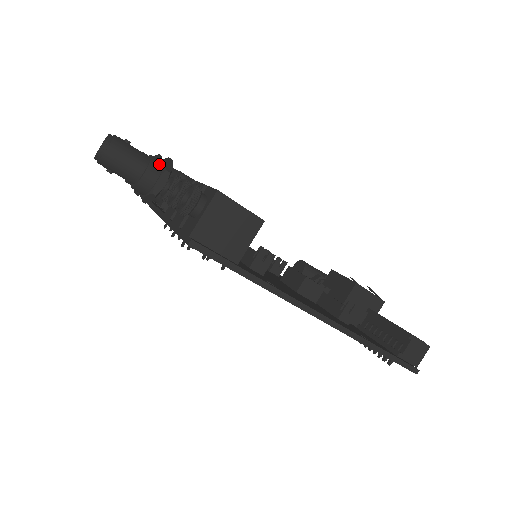
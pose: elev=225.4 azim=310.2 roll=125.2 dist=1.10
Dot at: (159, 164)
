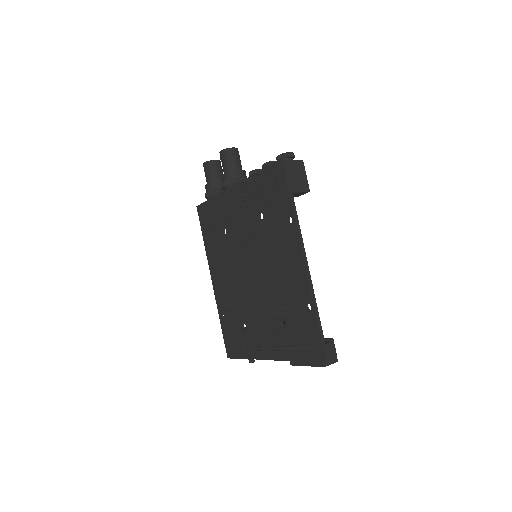
Dot at: (246, 176)
